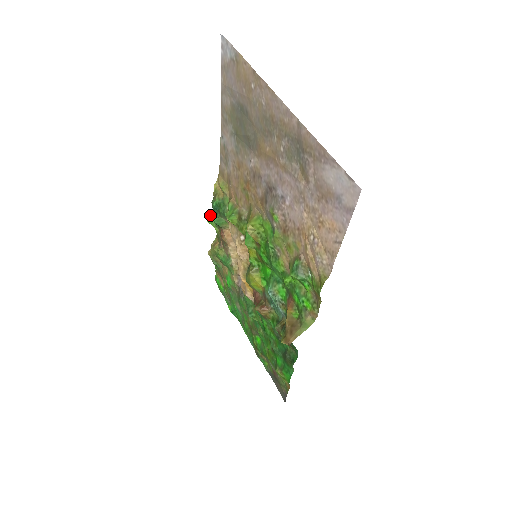
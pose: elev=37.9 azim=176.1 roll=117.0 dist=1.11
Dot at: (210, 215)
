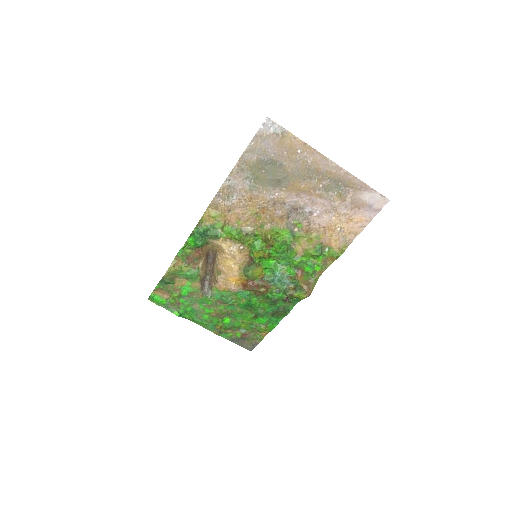
Dot at: (186, 241)
